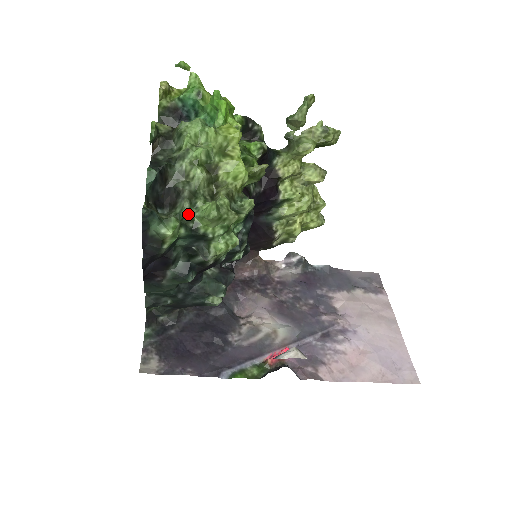
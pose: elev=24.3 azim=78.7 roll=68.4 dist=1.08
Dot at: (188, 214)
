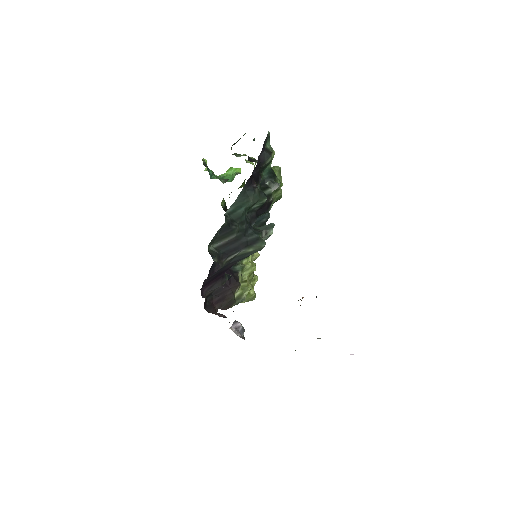
Dot at: occluded
